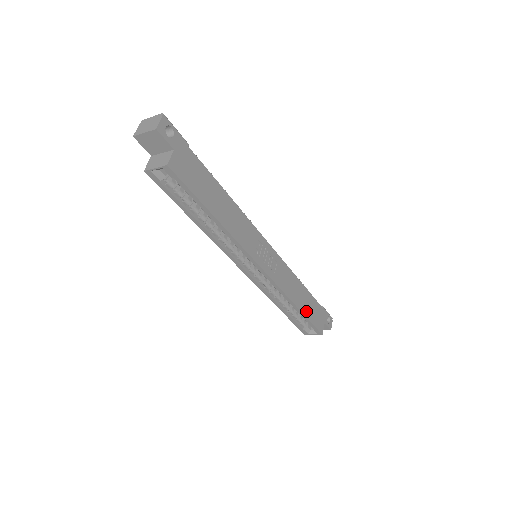
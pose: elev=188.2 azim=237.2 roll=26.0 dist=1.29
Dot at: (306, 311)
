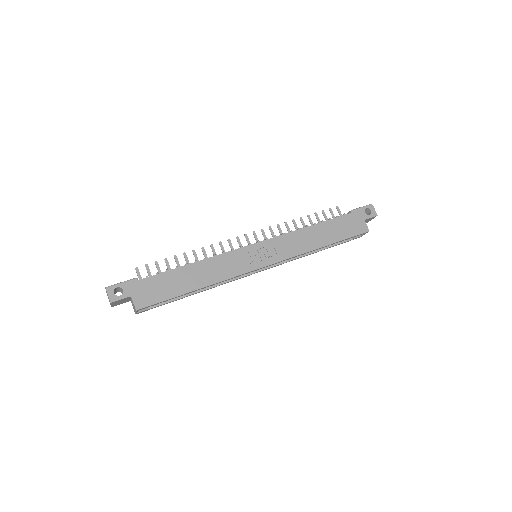
Dot at: (334, 238)
